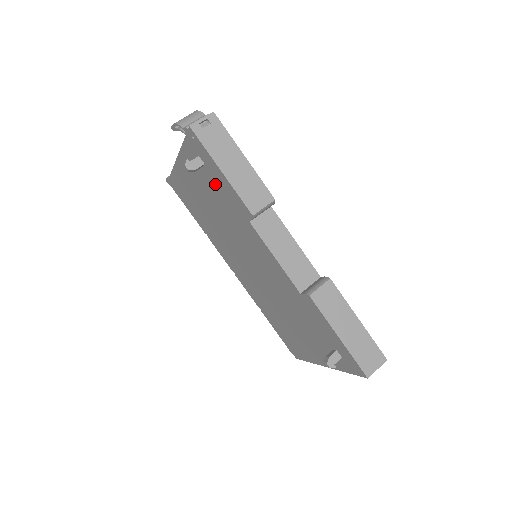
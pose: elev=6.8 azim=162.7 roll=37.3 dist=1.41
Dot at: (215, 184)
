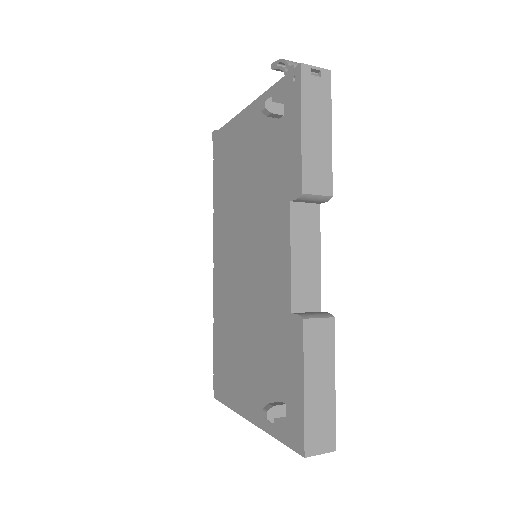
Dot at: (278, 144)
